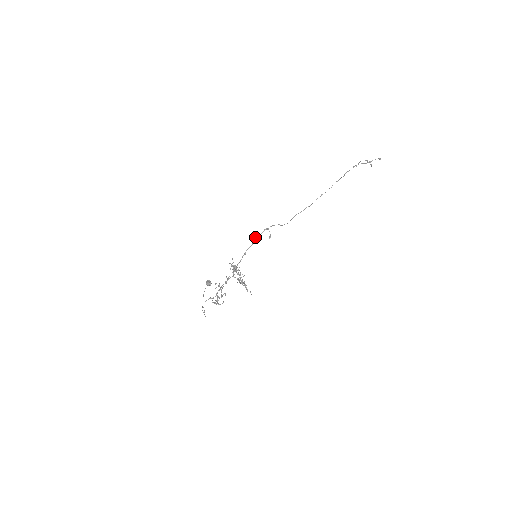
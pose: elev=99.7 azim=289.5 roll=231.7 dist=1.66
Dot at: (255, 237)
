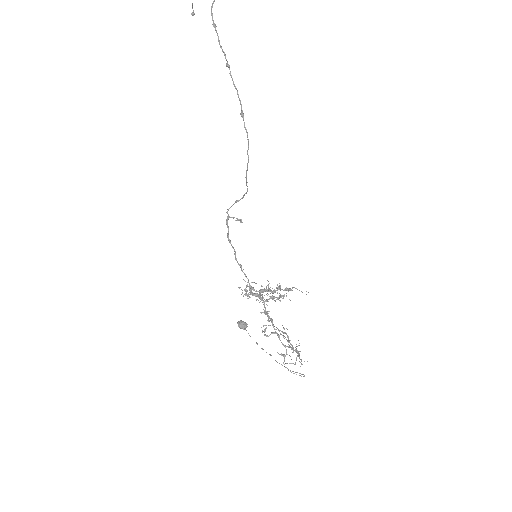
Dot at: occluded
